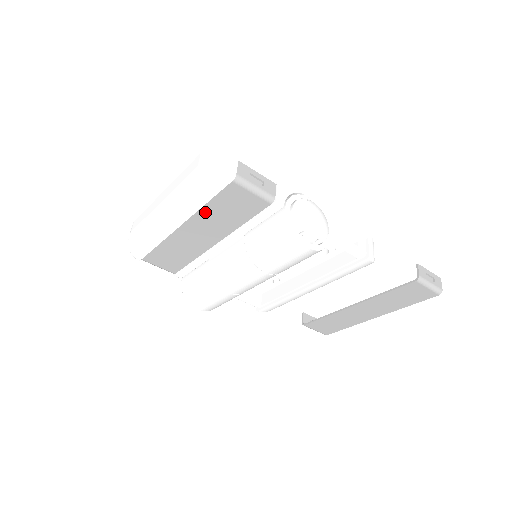
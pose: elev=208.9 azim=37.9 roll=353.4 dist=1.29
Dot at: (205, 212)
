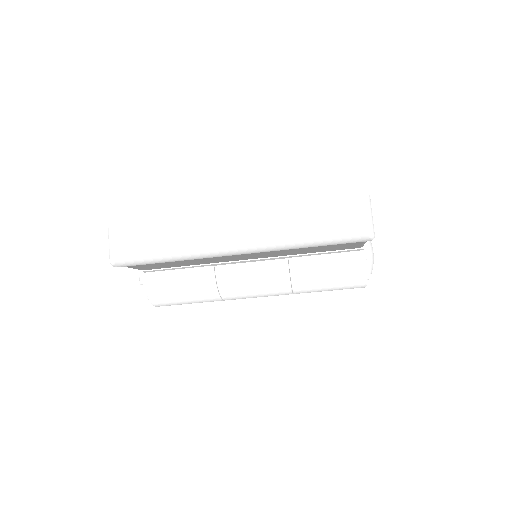
Dot at: (289, 249)
